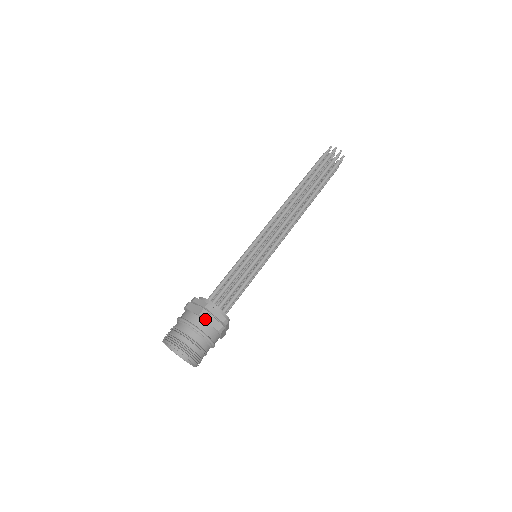
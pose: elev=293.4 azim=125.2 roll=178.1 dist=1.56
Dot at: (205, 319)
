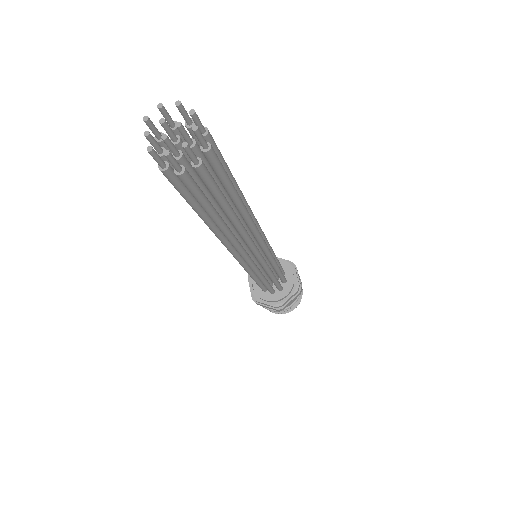
Dot at: occluded
